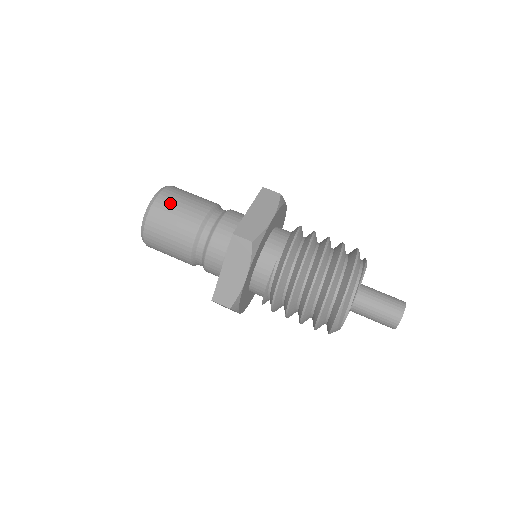
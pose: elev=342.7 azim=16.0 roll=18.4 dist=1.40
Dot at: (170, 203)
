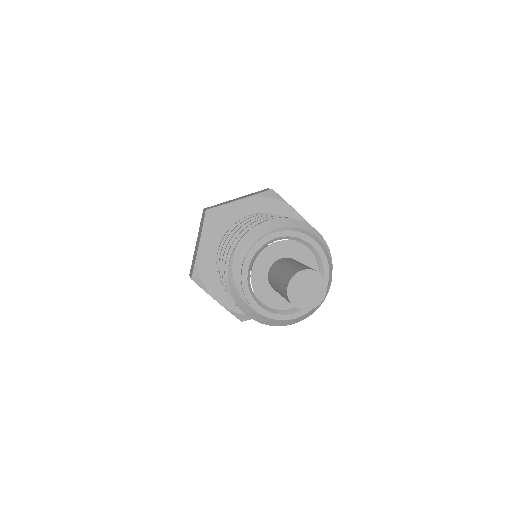
Dot at: occluded
